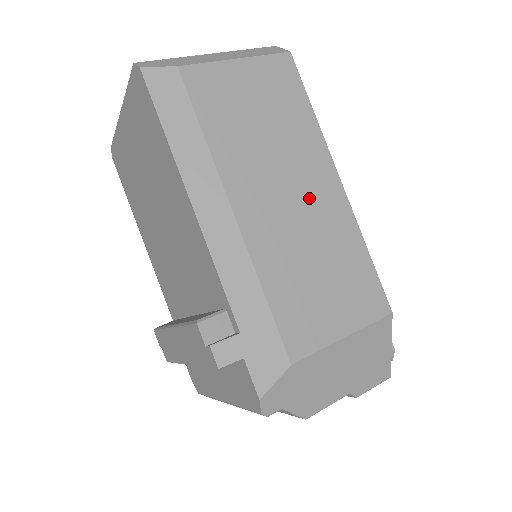
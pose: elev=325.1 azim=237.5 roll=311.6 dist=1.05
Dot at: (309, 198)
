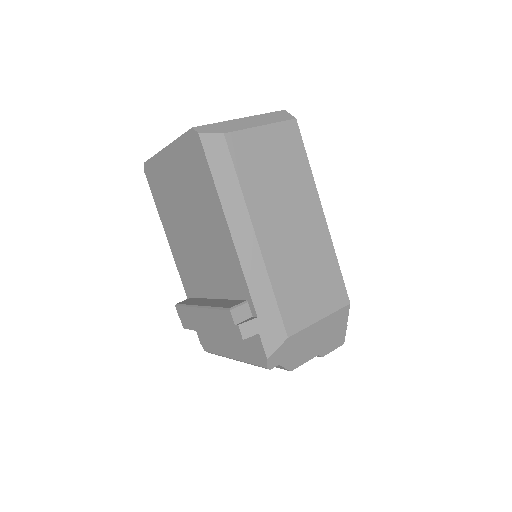
Dot at: (303, 226)
